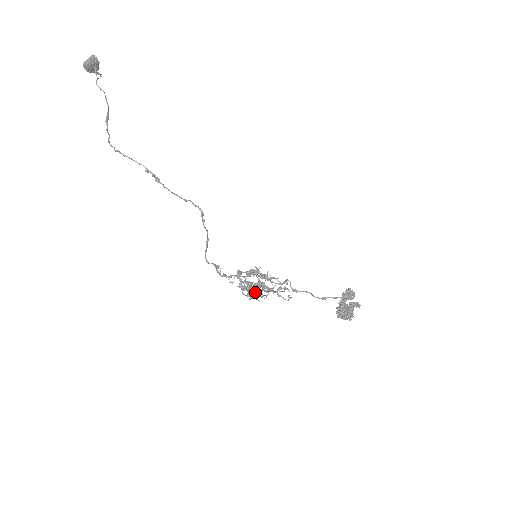
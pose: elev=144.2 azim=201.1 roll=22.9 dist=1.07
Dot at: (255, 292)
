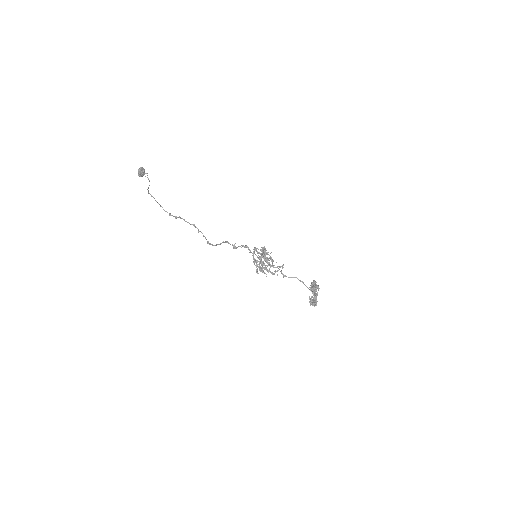
Dot at: (267, 259)
